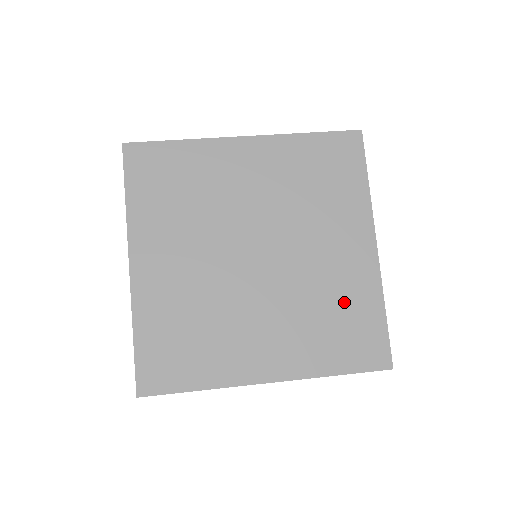
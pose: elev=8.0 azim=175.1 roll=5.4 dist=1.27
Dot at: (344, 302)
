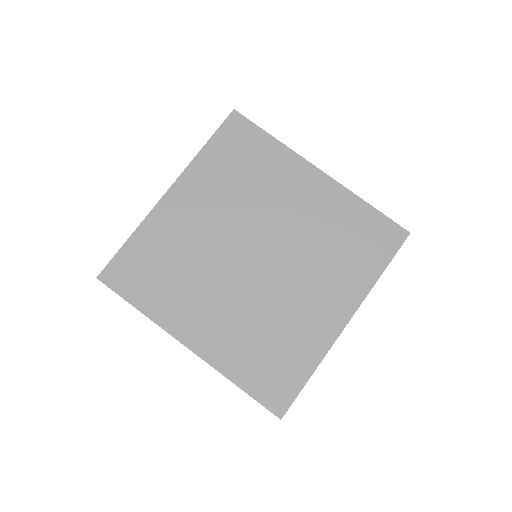
Dot at: (339, 225)
